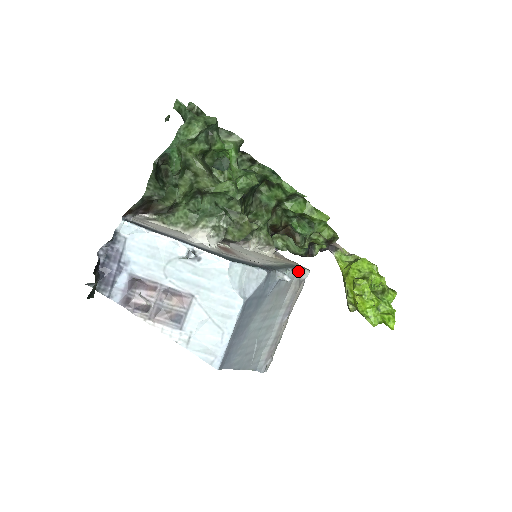
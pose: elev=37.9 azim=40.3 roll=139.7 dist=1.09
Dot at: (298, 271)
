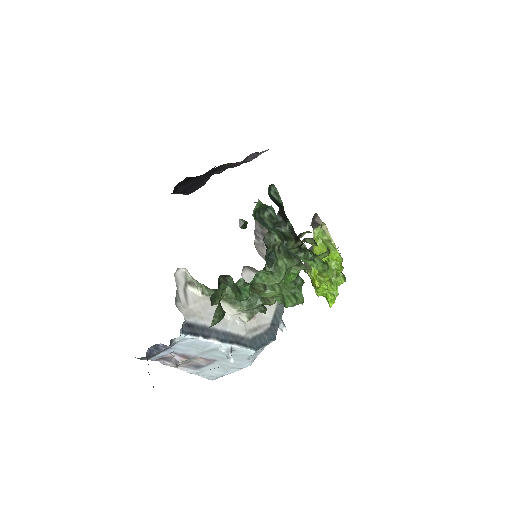
Dot at: occluded
